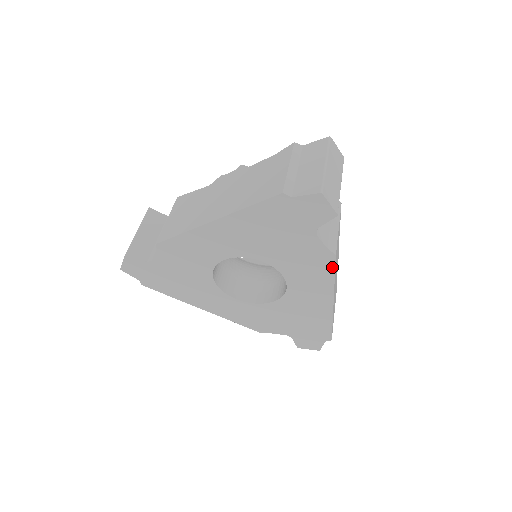
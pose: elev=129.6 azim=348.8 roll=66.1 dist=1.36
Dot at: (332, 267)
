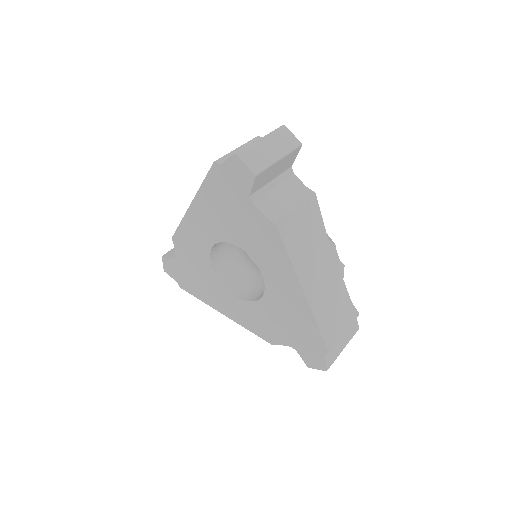
Dot at: (281, 242)
